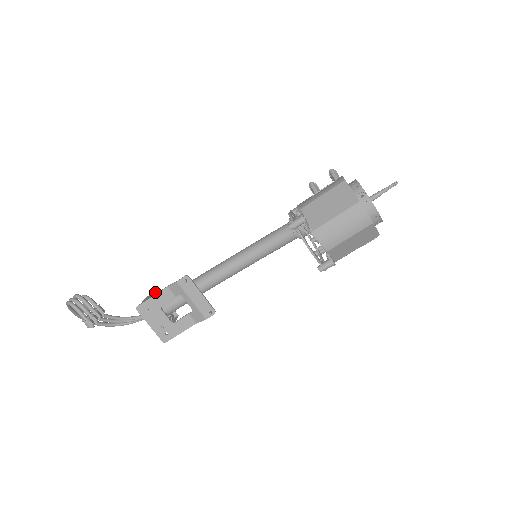
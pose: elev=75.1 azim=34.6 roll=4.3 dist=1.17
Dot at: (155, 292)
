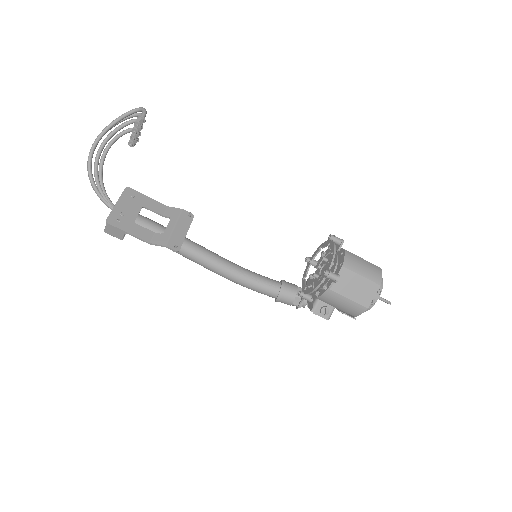
Dot at: occluded
